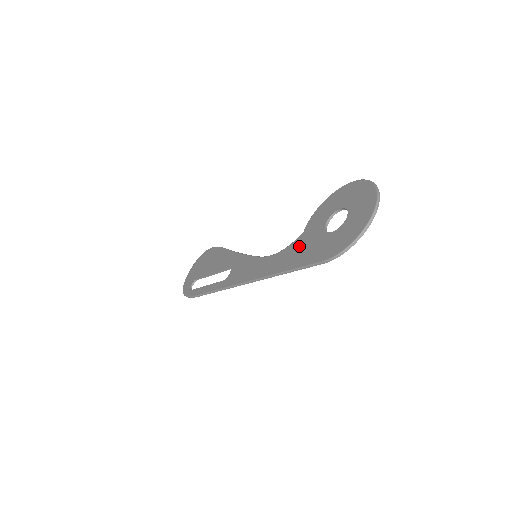
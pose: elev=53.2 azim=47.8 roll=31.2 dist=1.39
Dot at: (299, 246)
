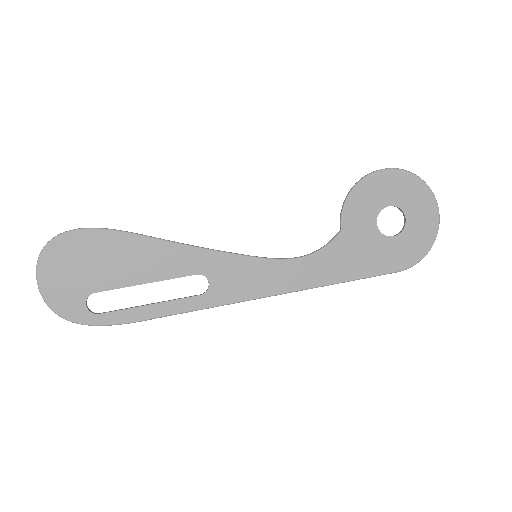
Dot at: (348, 250)
